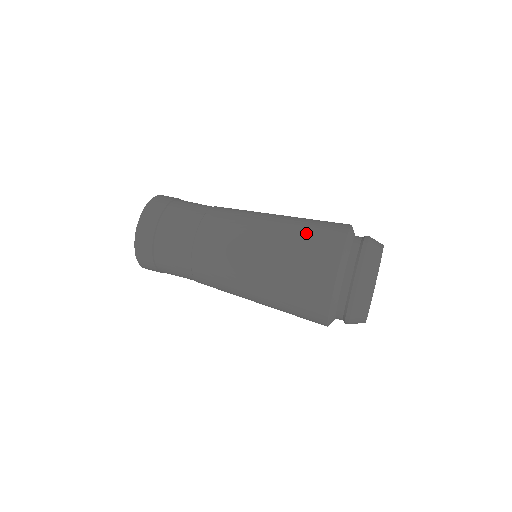
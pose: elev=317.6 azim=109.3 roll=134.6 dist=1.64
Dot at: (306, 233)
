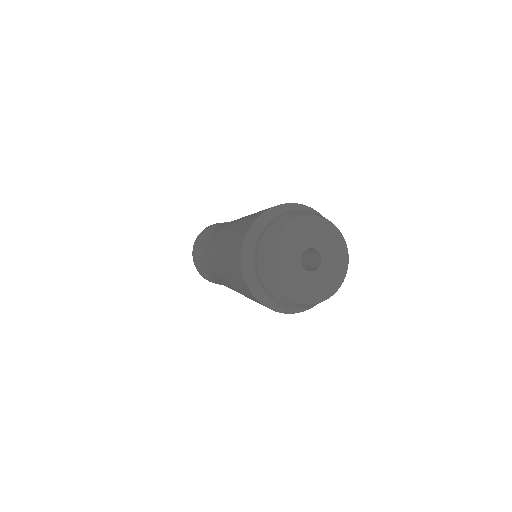
Dot at: occluded
